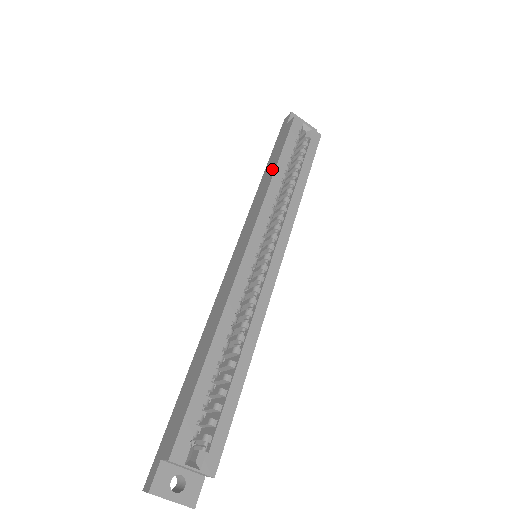
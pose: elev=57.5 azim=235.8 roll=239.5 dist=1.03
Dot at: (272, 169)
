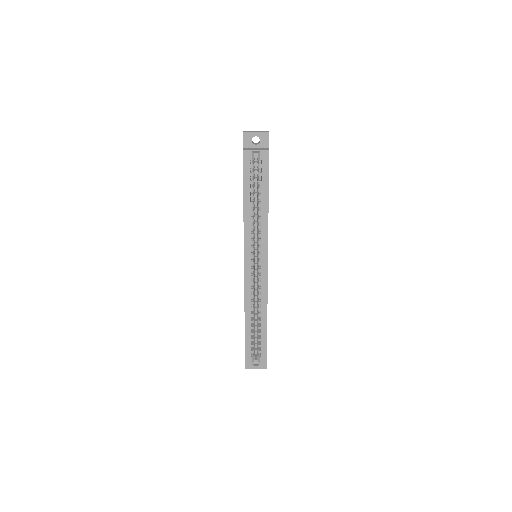
Dot at: (243, 201)
